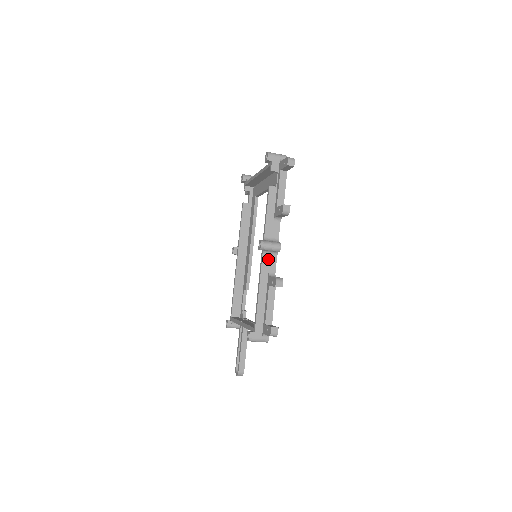
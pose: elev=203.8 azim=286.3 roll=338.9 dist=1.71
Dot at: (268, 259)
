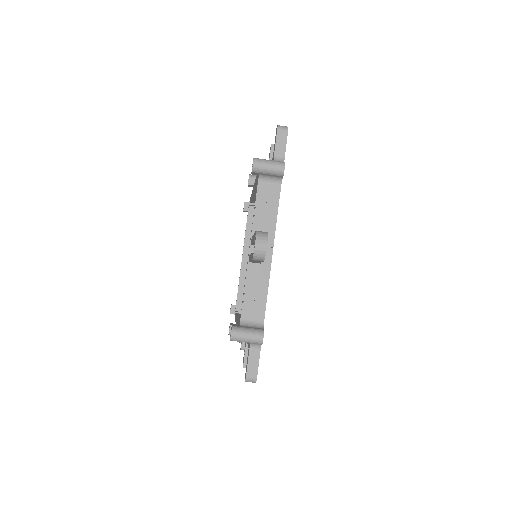
Dot at: occluded
